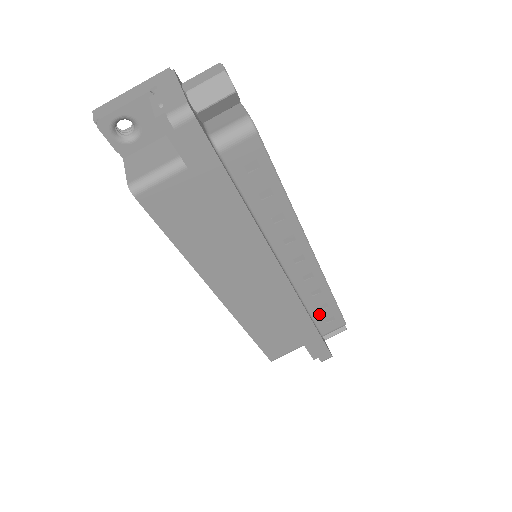
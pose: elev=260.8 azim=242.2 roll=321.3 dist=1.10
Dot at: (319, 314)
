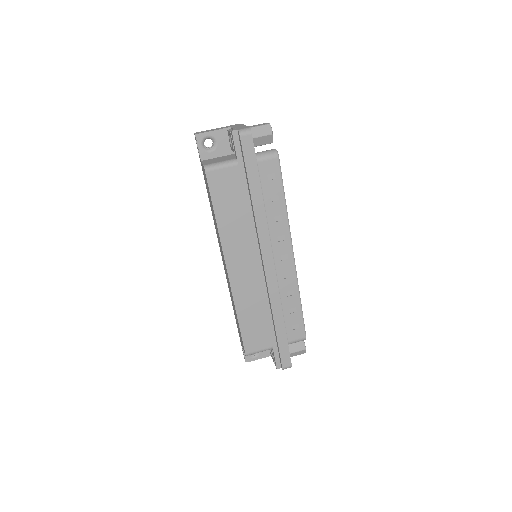
Dot at: (289, 317)
